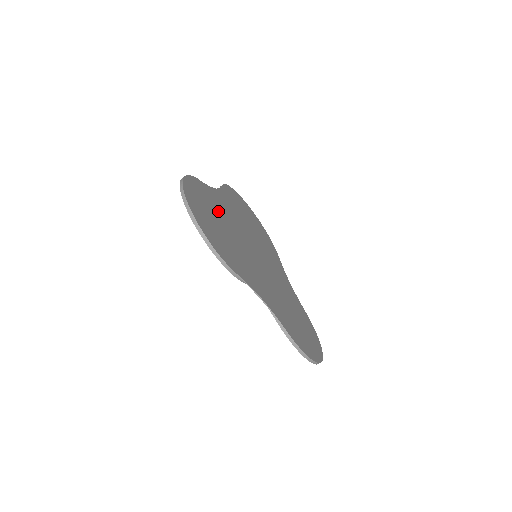
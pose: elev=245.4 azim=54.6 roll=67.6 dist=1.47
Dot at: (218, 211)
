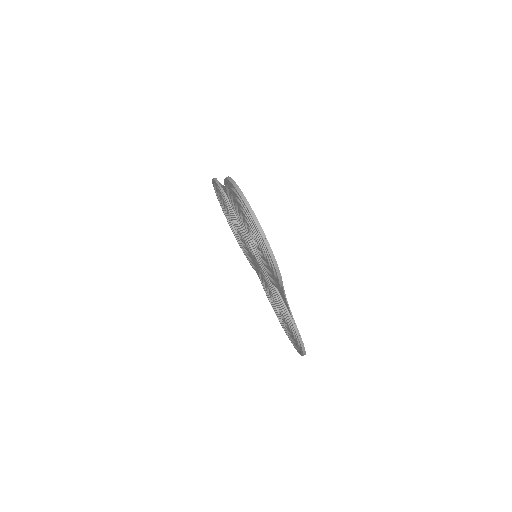
Dot at: occluded
